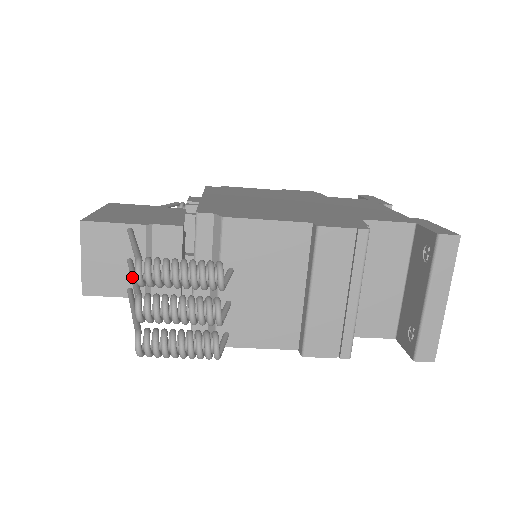
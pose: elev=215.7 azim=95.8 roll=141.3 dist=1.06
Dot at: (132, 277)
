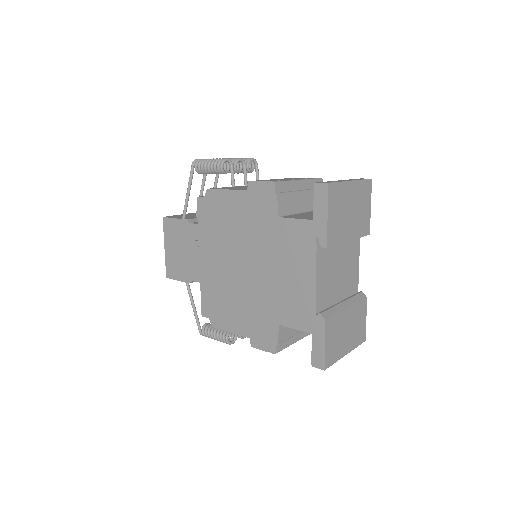
Dot at: occluded
